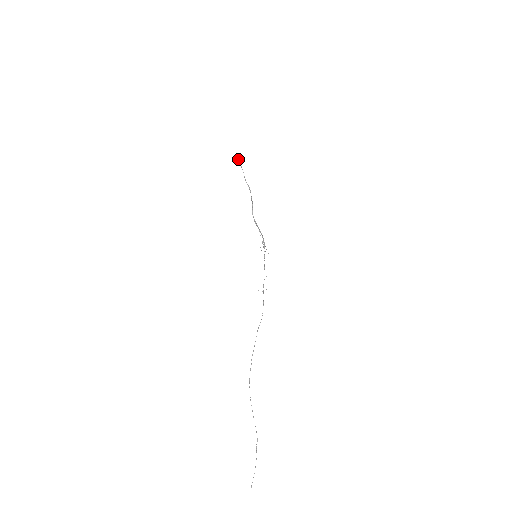
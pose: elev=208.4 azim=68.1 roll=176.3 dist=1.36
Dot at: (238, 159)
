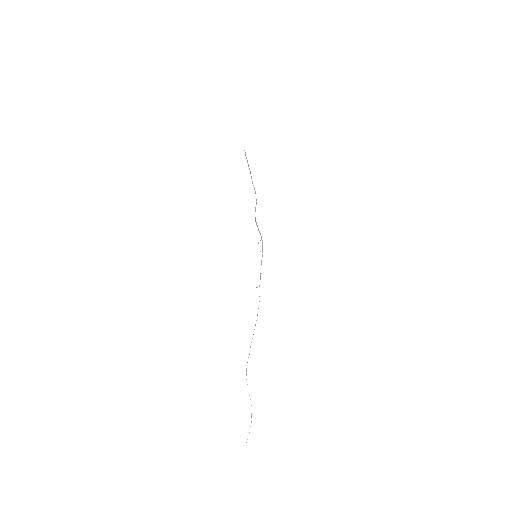
Dot at: (246, 157)
